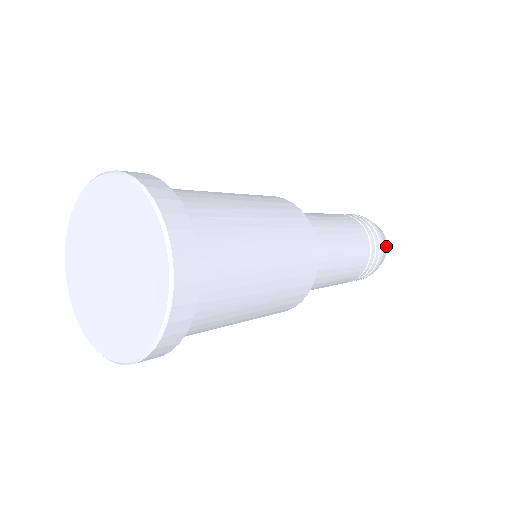
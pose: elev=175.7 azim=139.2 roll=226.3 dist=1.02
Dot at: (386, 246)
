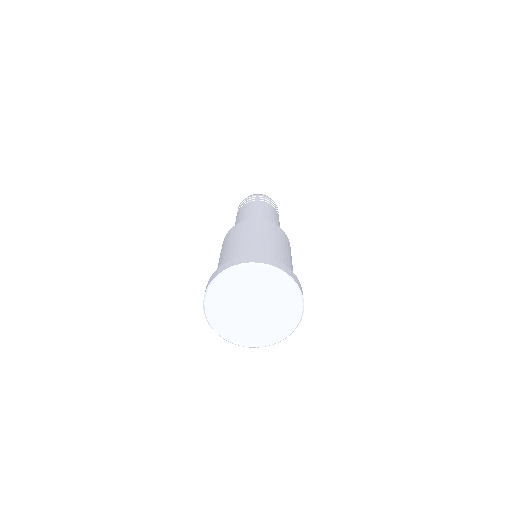
Dot at: occluded
